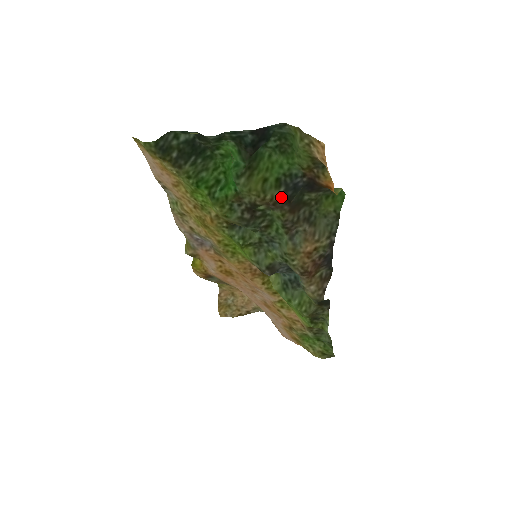
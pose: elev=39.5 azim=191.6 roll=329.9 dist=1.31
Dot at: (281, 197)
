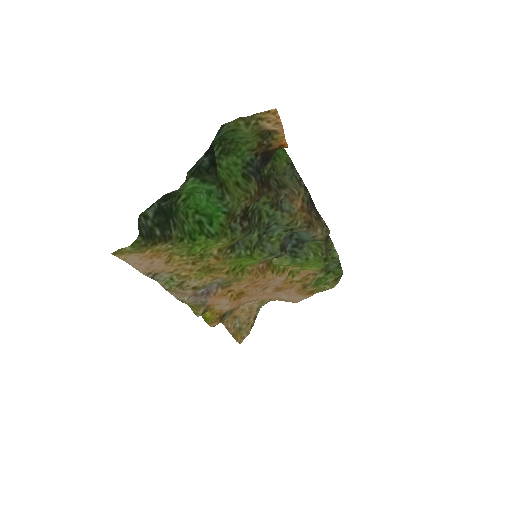
Dot at: (257, 185)
